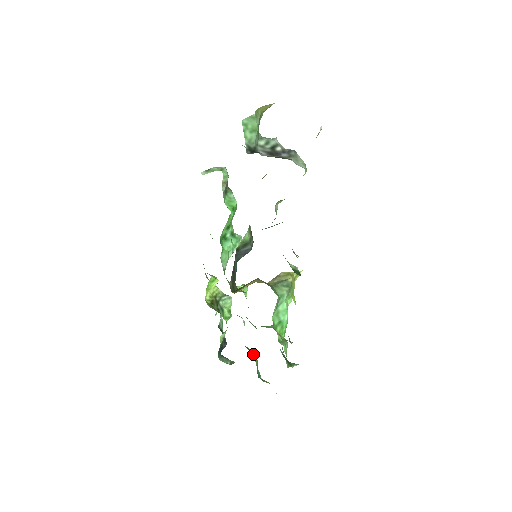
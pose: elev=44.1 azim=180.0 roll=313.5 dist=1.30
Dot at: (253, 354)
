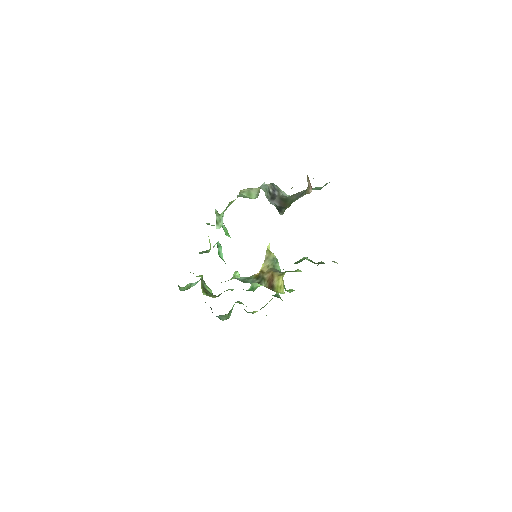
Dot at: occluded
